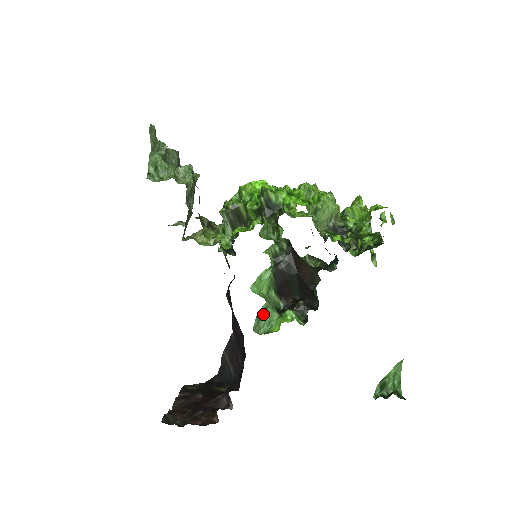
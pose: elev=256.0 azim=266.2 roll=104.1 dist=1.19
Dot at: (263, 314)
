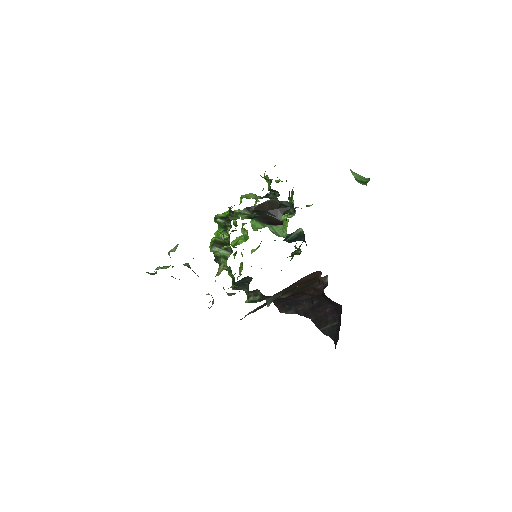
Dot at: (274, 231)
